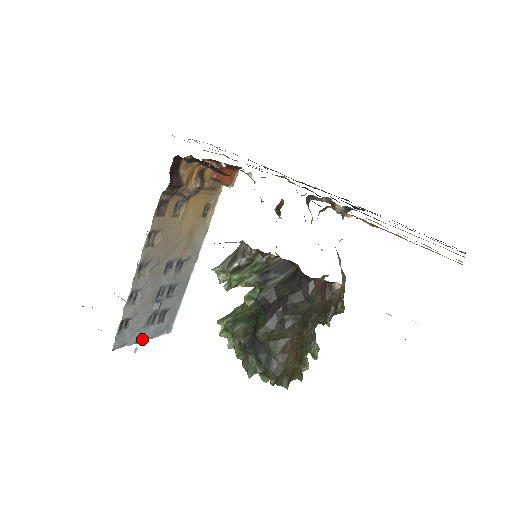
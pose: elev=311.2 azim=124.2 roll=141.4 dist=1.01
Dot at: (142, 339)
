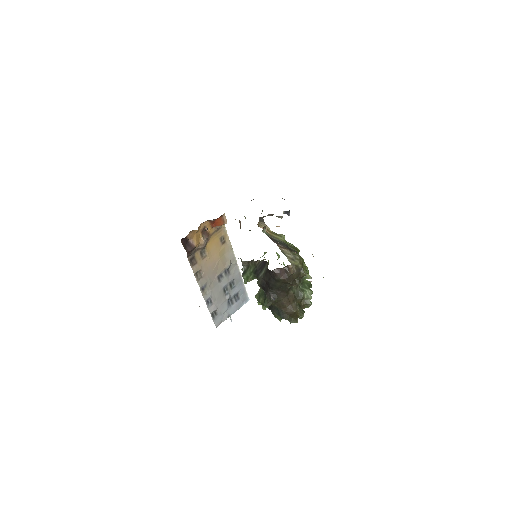
Dot at: (231, 314)
